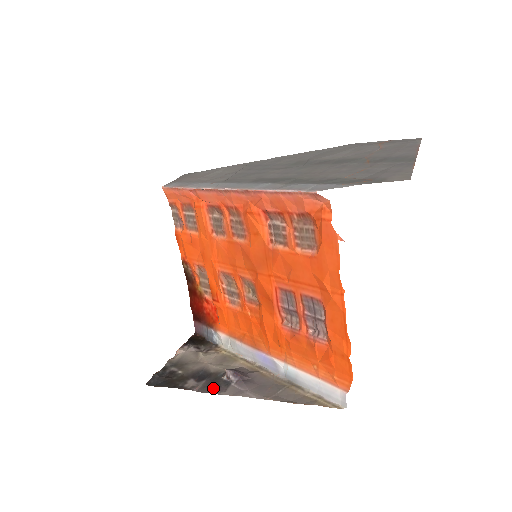
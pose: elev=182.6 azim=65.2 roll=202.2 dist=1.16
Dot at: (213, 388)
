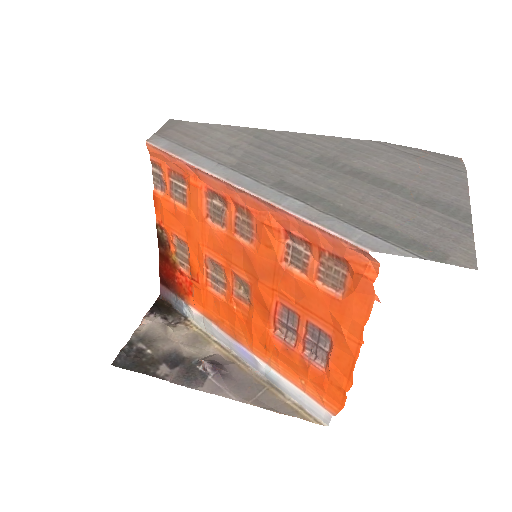
Dot at: (189, 380)
